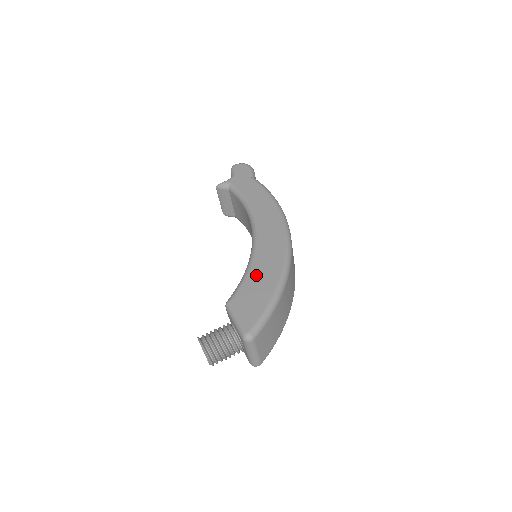
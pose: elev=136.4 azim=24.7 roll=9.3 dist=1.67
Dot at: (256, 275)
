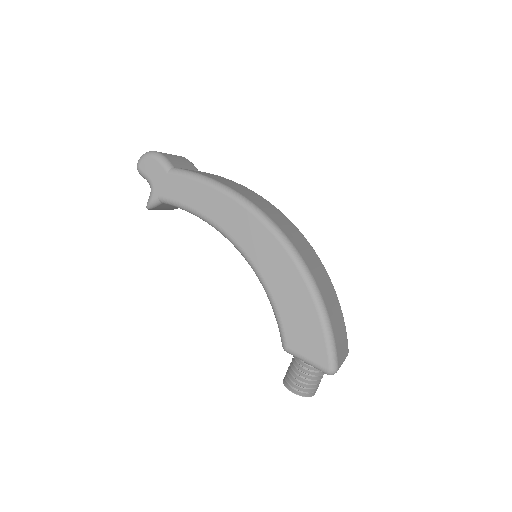
Dot at: (285, 303)
